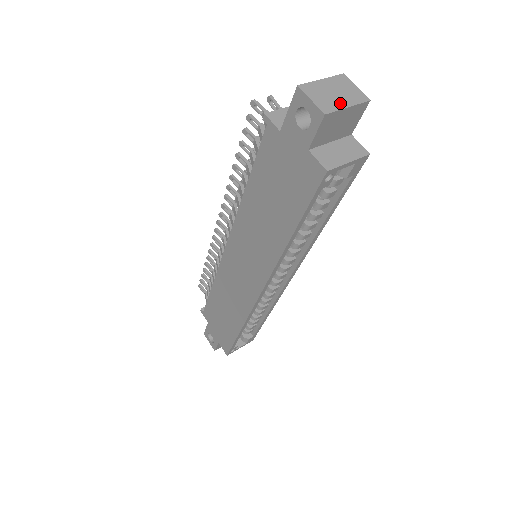
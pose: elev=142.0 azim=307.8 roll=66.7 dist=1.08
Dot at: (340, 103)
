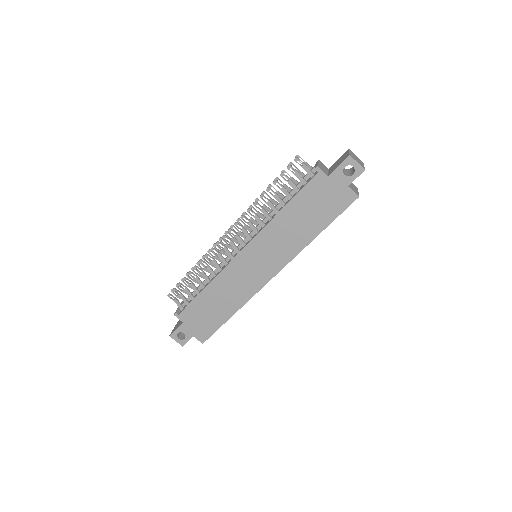
Dot at: (362, 164)
